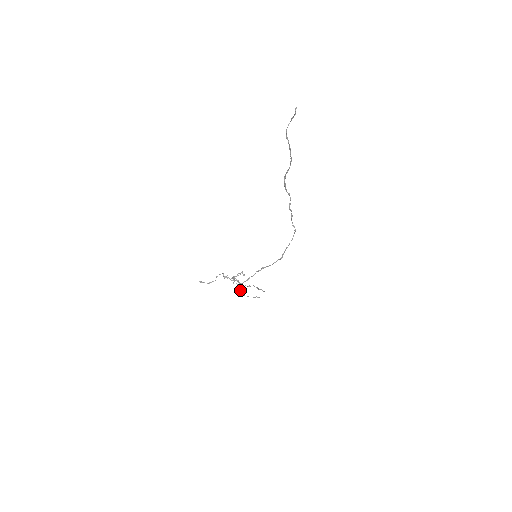
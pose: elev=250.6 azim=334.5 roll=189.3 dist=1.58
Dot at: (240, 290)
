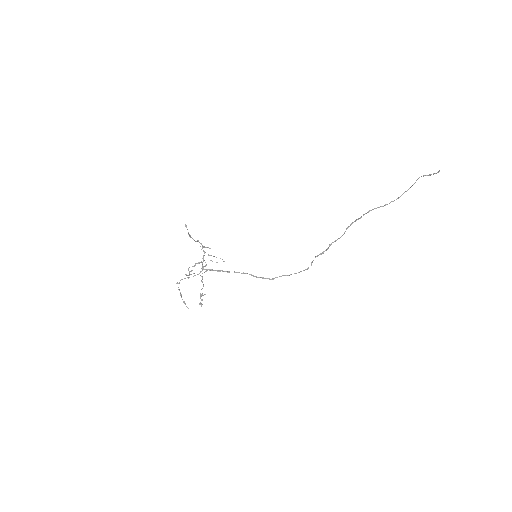
Dot at: occluded
